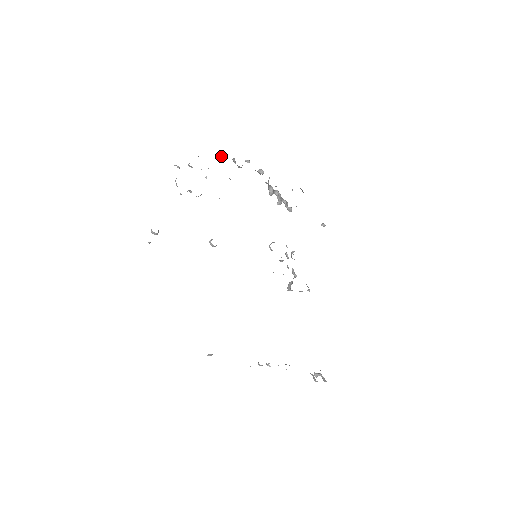
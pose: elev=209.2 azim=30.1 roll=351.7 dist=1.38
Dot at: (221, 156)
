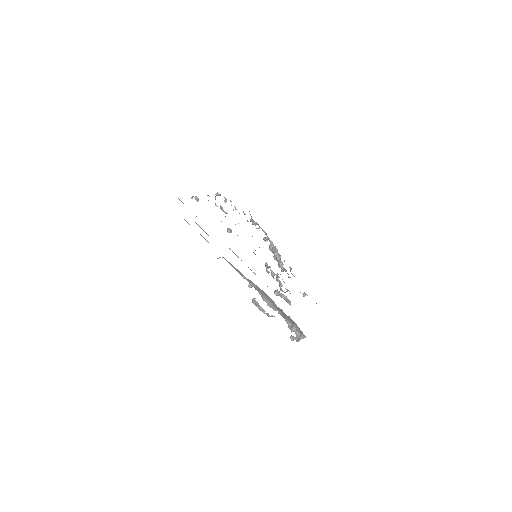
Dot at: occluded
